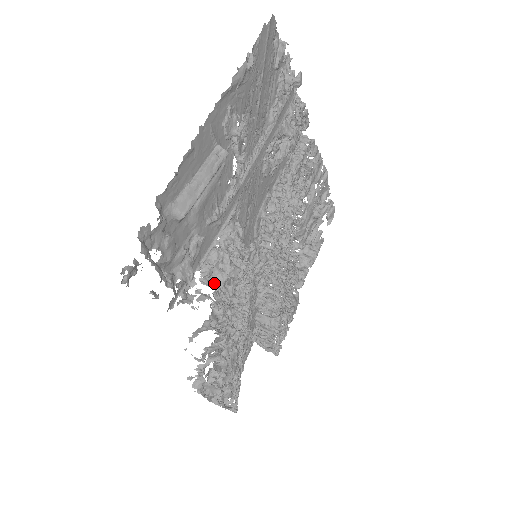
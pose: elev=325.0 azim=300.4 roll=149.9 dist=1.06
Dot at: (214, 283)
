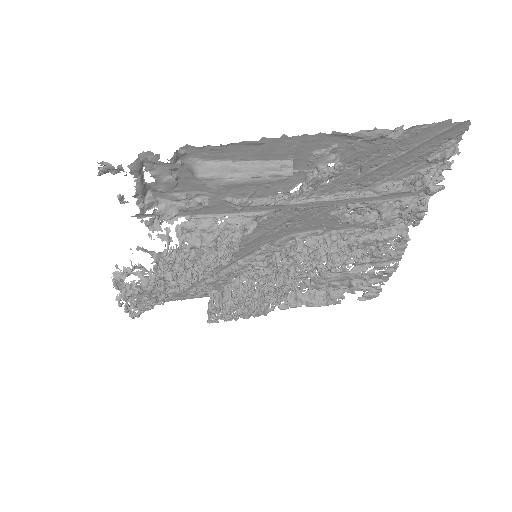
Dot at: (184, 239)
